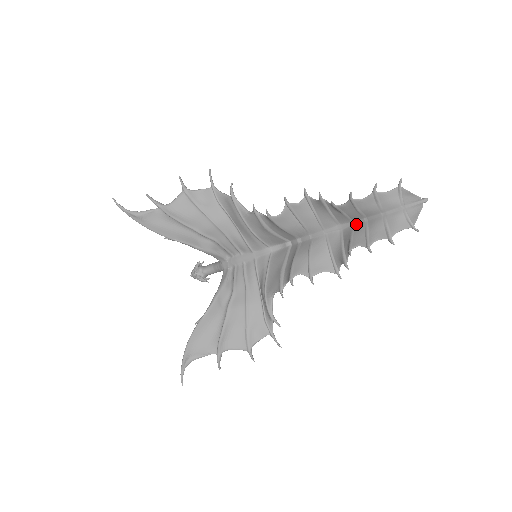
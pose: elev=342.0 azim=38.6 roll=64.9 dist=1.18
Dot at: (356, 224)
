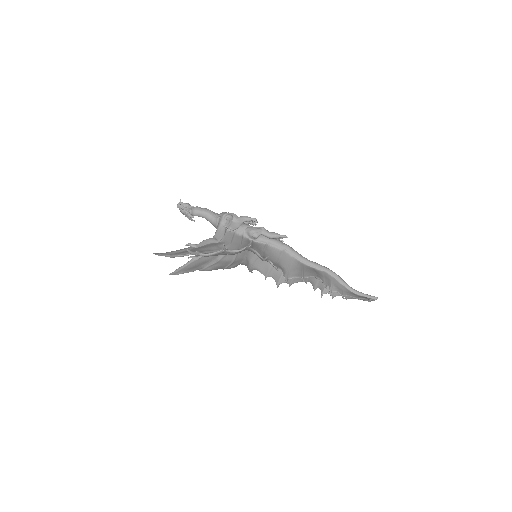
Dot at: occluded
